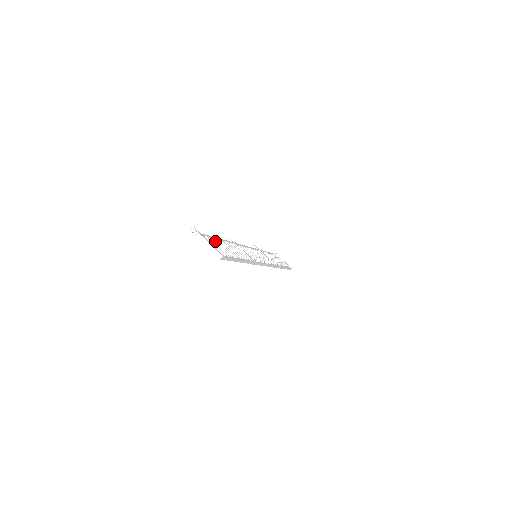
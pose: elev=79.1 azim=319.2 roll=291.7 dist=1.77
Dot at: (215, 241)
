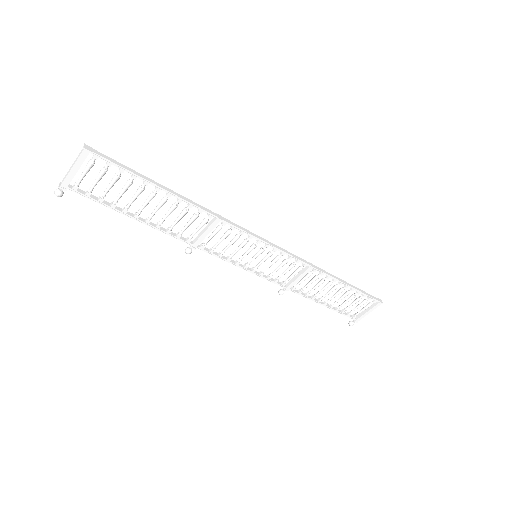
Dot at: occluded
